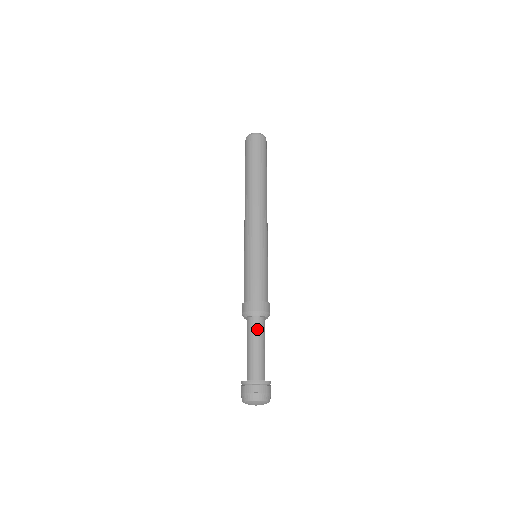
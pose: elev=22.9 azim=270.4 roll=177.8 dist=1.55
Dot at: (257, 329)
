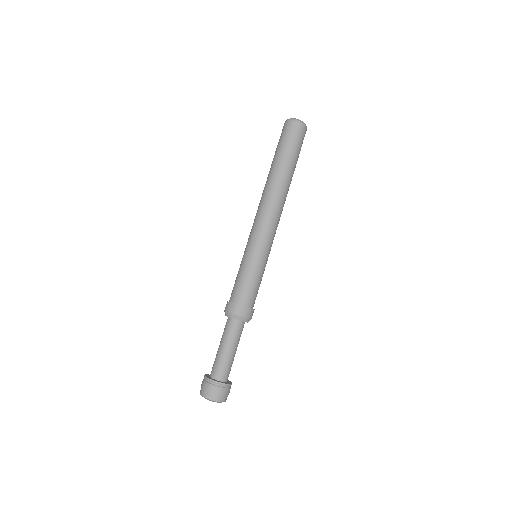
Dot at: (240, 334)
